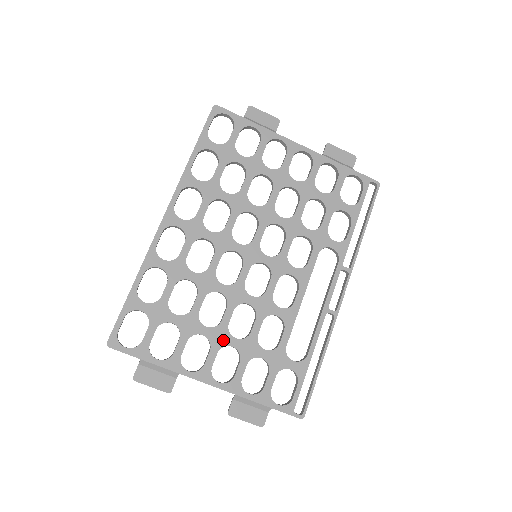
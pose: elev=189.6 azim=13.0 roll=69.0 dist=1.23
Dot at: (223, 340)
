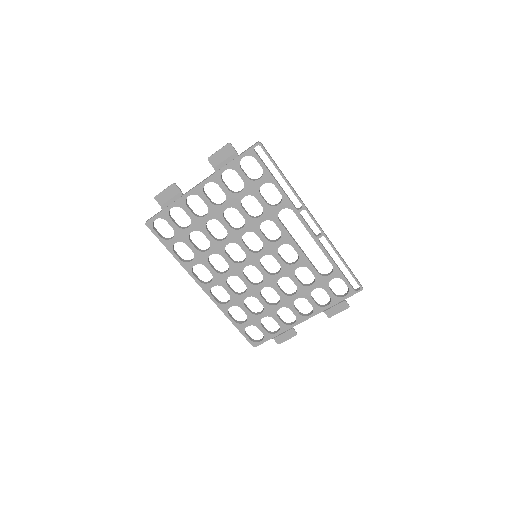
Dot at: (290, 301)
